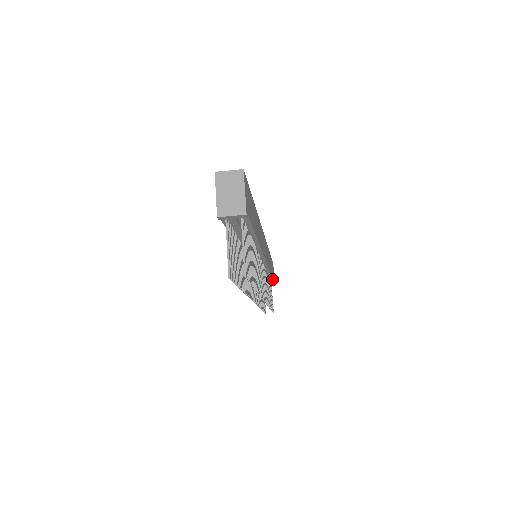
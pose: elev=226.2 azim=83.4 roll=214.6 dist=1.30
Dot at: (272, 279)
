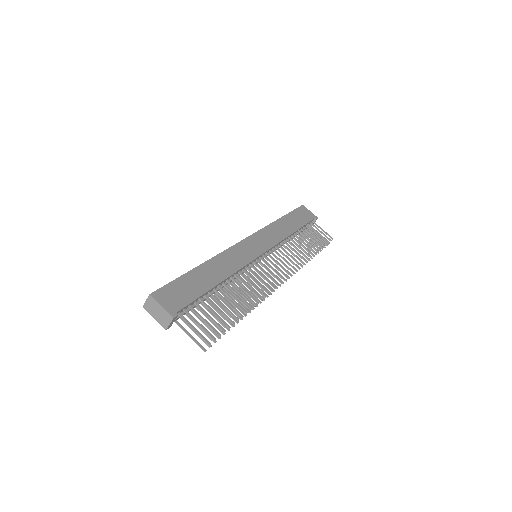
Dot at: (306, 224)
